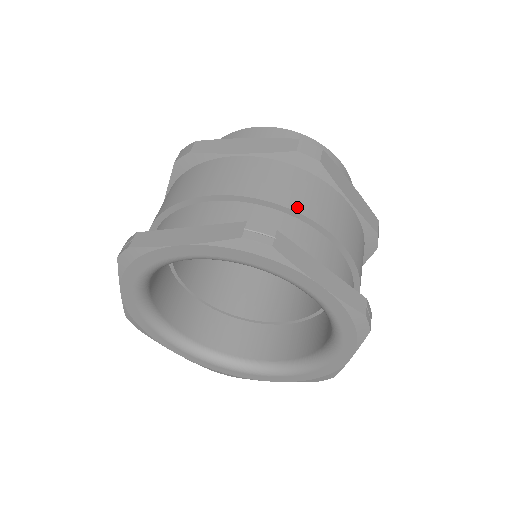
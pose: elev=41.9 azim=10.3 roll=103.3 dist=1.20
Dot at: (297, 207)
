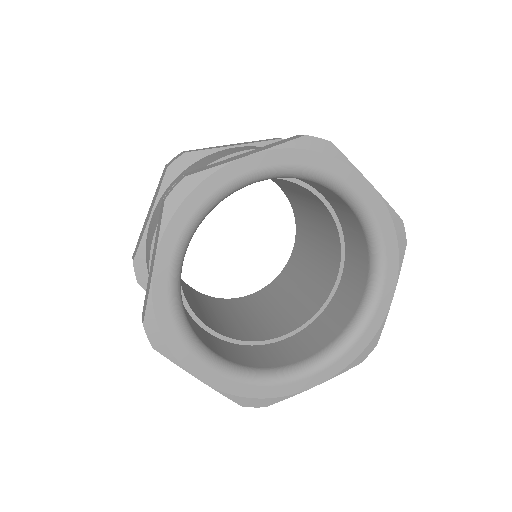
Dot at: occluded
